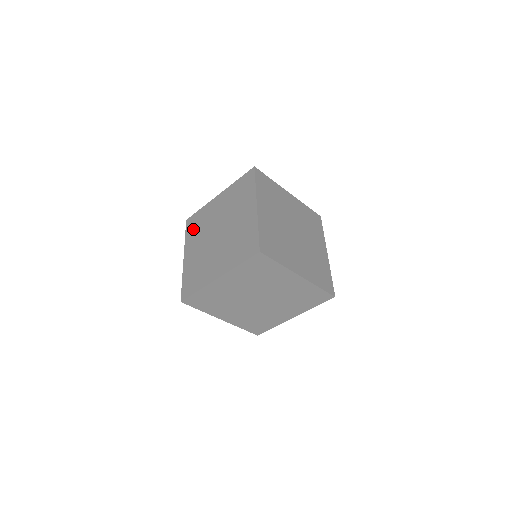
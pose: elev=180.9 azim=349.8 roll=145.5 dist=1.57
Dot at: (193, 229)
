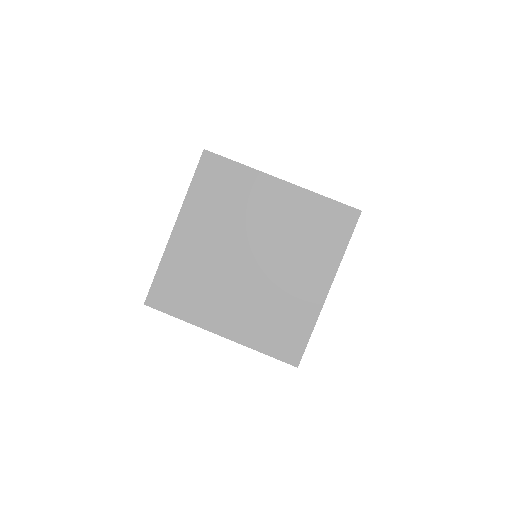
Dot at: occluded
